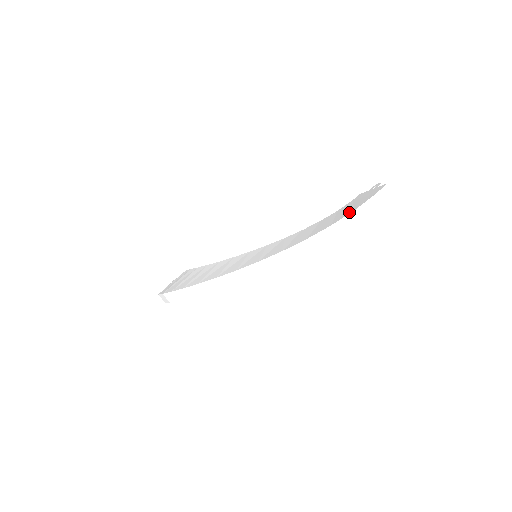
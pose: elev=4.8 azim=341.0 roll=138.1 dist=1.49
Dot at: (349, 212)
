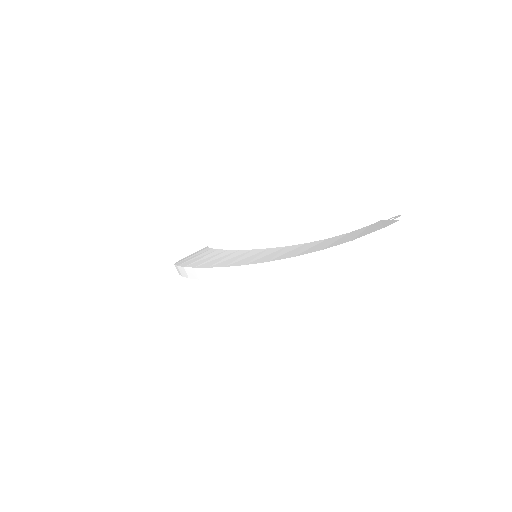
Dot at: (347, 240)
